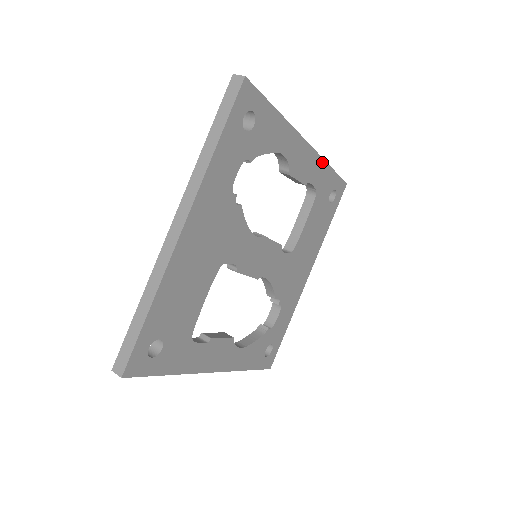
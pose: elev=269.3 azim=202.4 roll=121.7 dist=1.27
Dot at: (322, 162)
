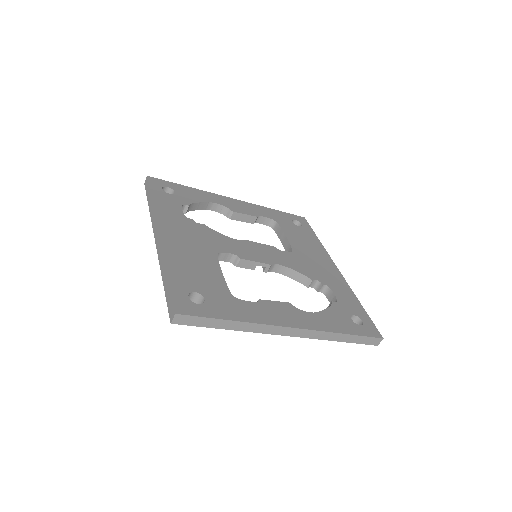
Dot at: (260, 207)
